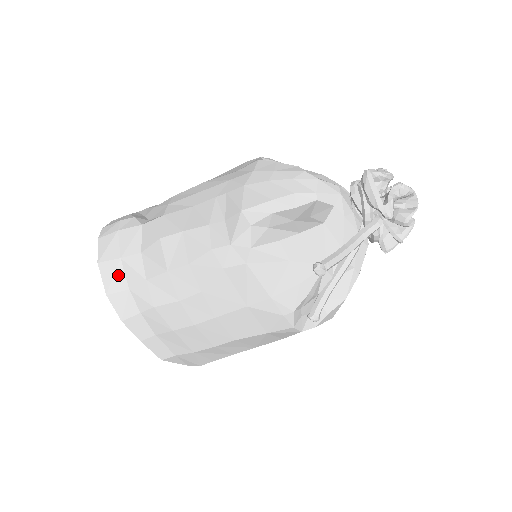
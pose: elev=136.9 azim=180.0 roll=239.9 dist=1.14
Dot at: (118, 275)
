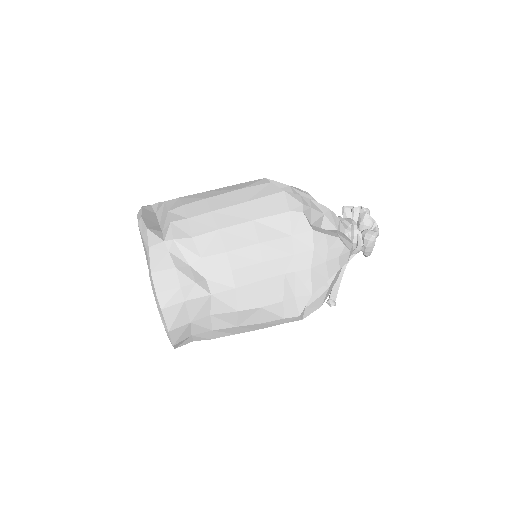
Dot at: (185, 332)
